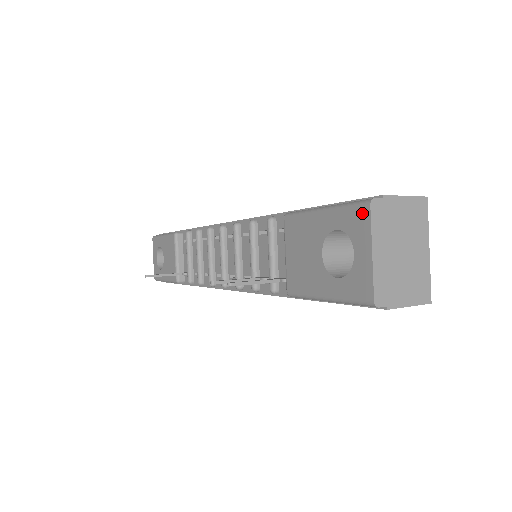
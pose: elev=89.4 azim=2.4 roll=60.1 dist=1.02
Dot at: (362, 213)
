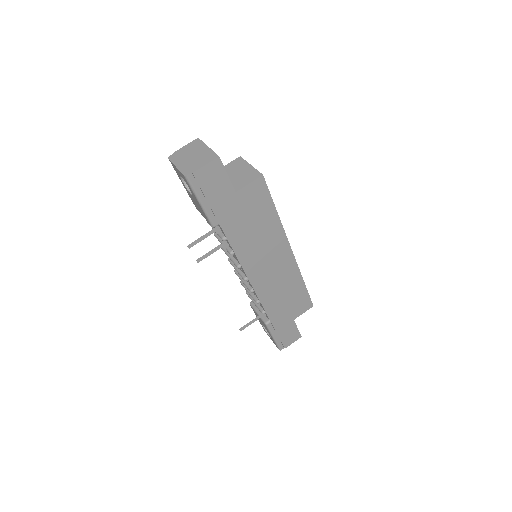
Dot at: occluded
